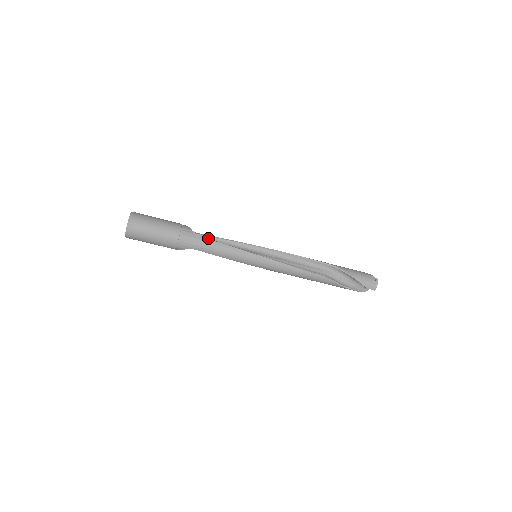
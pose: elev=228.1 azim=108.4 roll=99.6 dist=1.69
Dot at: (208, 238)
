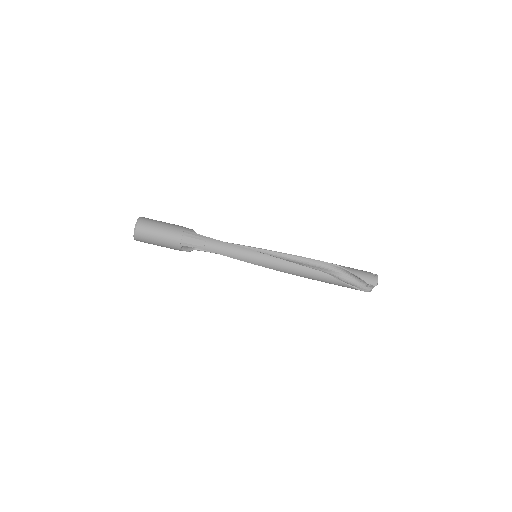
Dot at: occluded
